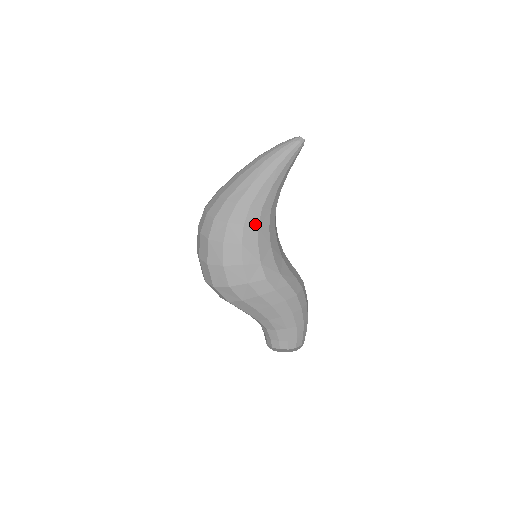
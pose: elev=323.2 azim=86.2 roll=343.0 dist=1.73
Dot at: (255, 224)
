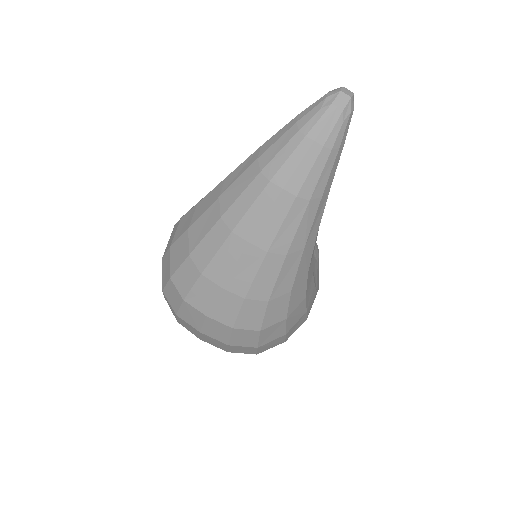
Dot at: (311, 277)
